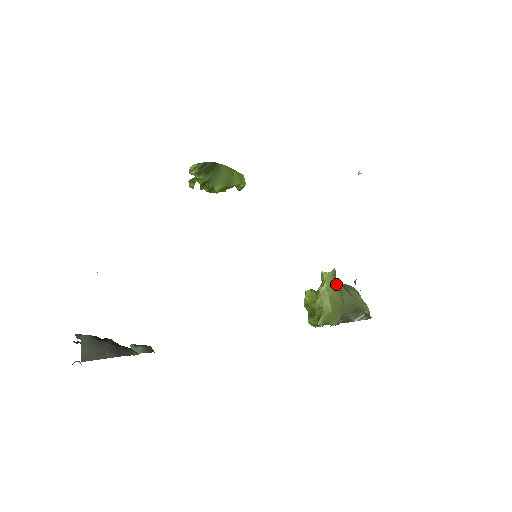
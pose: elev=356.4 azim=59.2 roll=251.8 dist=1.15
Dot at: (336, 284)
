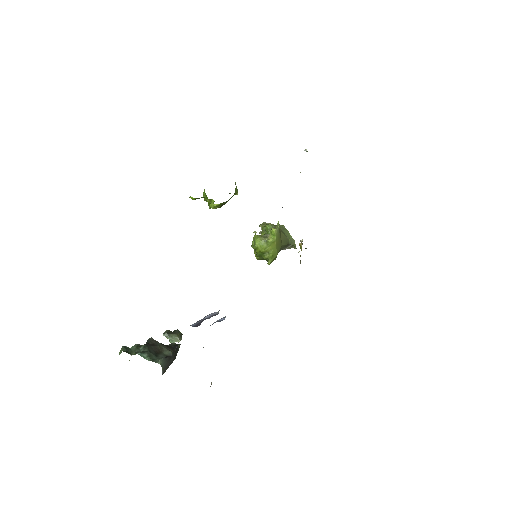
Dot at: occluded
